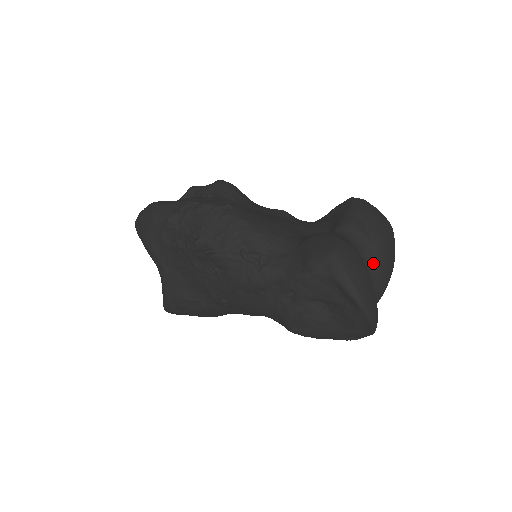
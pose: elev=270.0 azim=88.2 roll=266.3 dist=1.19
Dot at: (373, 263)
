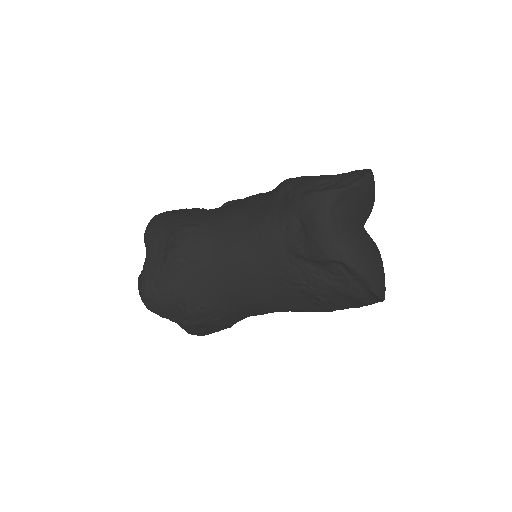
Dot at: occluded
